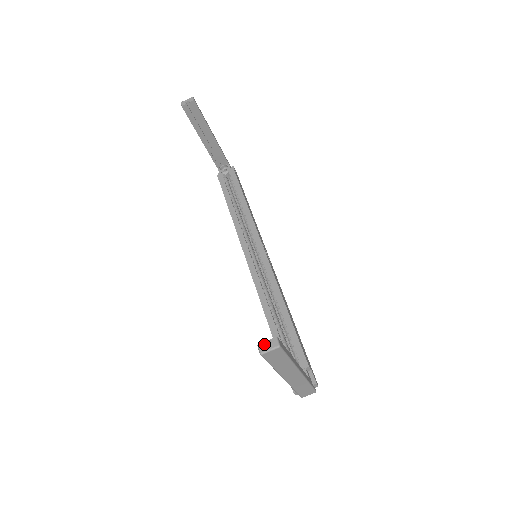
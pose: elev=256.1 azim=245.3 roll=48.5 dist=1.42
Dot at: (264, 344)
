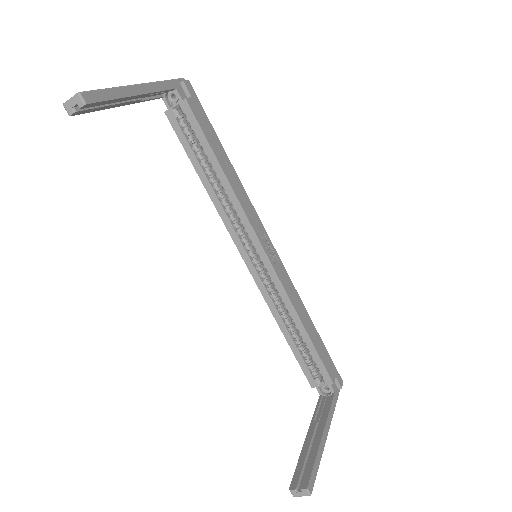
Dot at: (295, 491)
